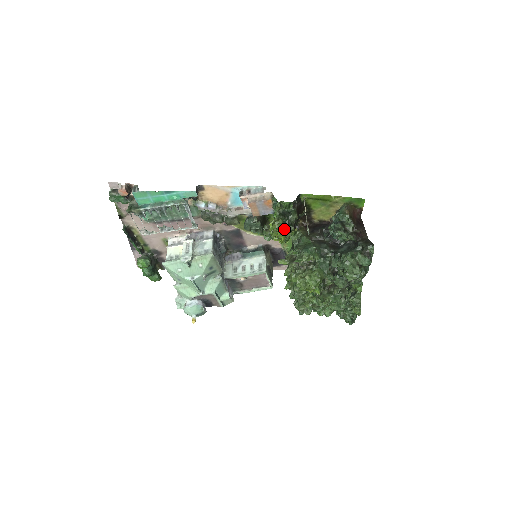
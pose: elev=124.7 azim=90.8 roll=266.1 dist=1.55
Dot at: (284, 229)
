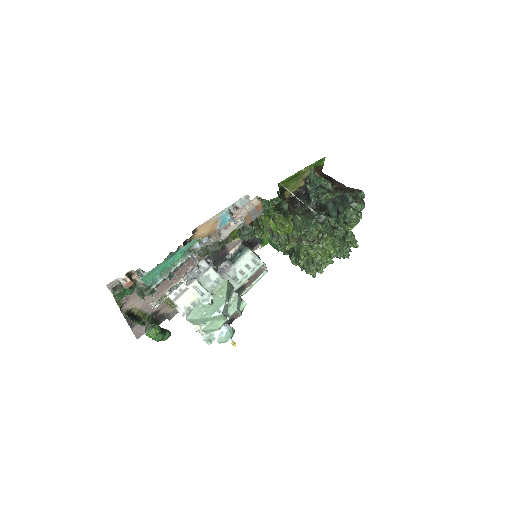
Dot at: (287, 221)
